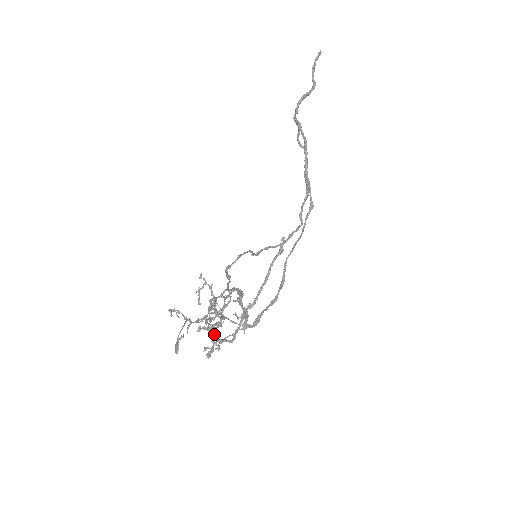
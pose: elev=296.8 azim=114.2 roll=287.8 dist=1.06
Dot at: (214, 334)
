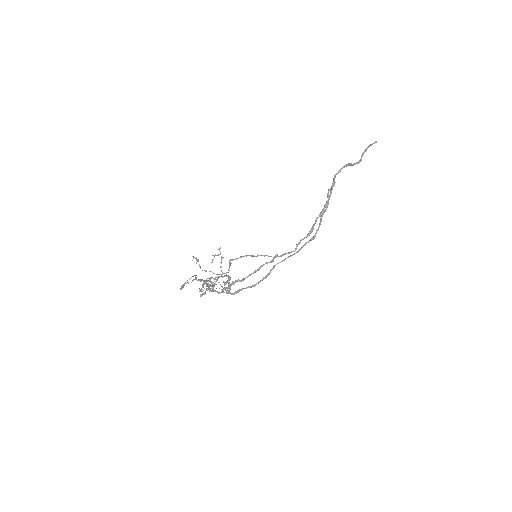
Dot at: occluded
